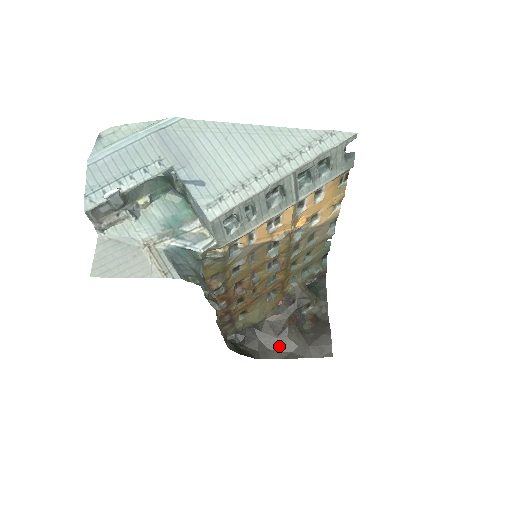
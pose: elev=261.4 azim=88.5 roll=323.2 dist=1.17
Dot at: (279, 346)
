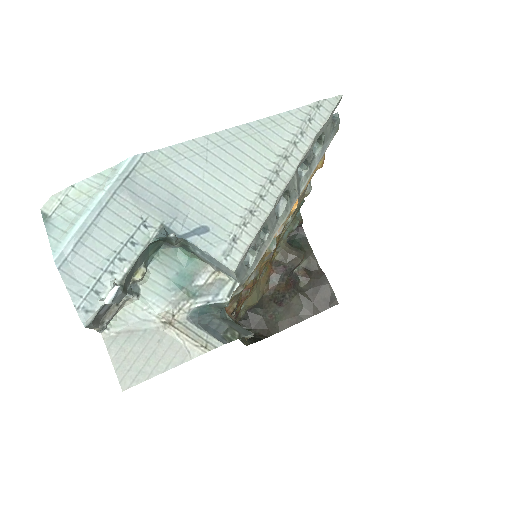
Dot at: (285, 315)
